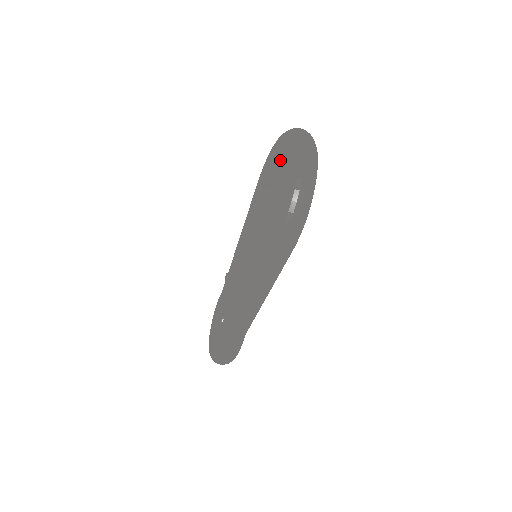
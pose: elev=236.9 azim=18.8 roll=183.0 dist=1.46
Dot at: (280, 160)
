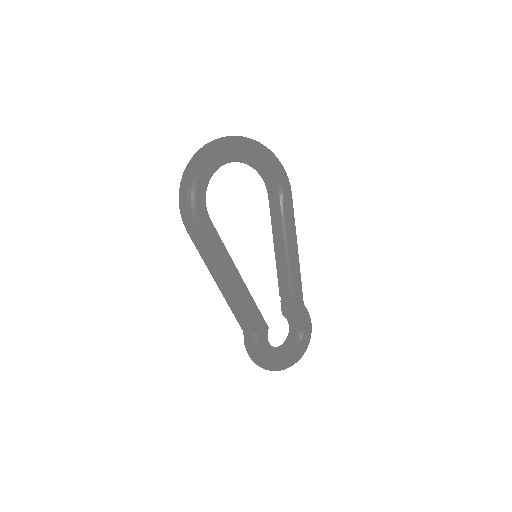
Dot at: (253, 168)
